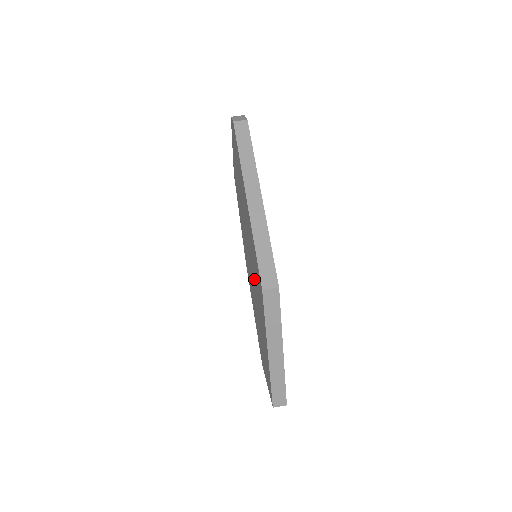
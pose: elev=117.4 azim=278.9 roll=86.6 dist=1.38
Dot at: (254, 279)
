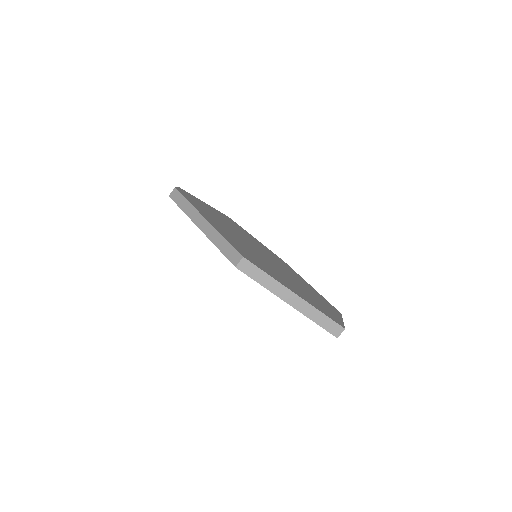
Dot at: occluded
